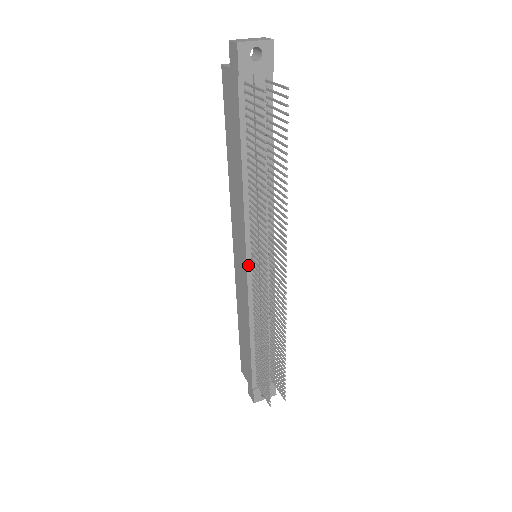
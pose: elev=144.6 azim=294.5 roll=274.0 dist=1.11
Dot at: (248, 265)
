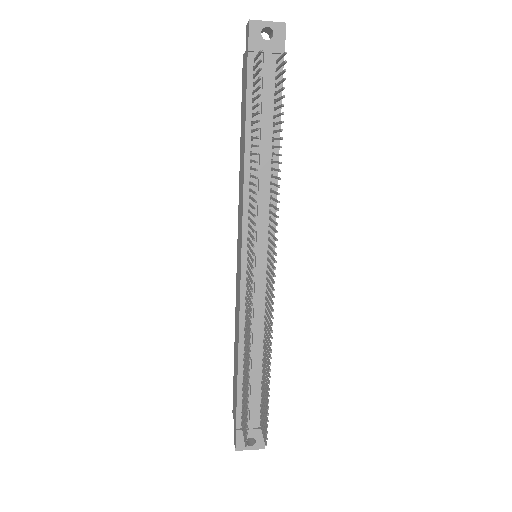
Dot at: (243, 259)
